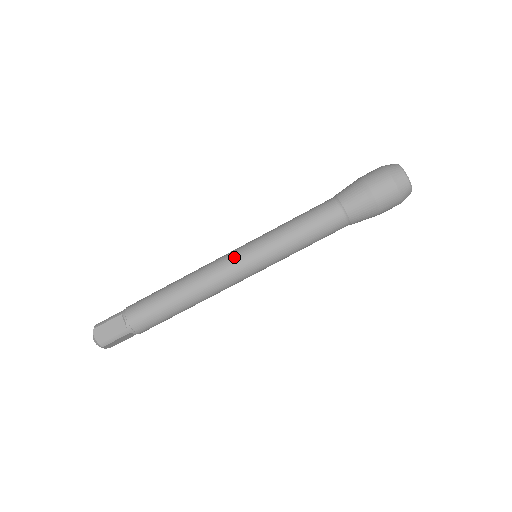
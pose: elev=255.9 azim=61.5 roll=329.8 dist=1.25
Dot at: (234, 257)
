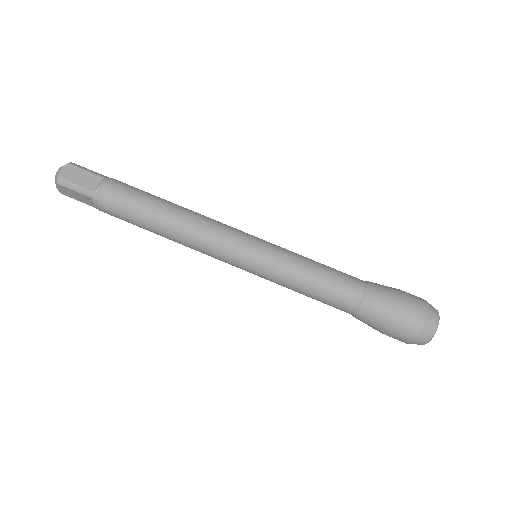
Dot at: (241, 236)
